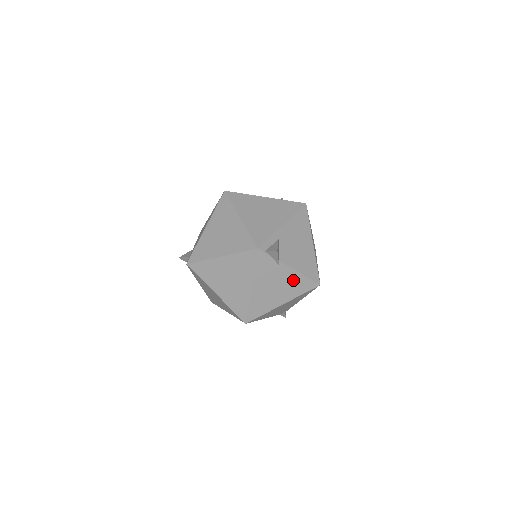
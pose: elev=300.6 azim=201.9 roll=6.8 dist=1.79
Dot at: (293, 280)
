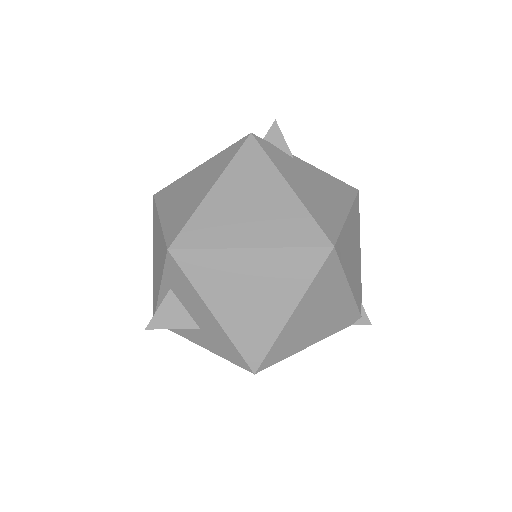
Dot at: (326, 181)
